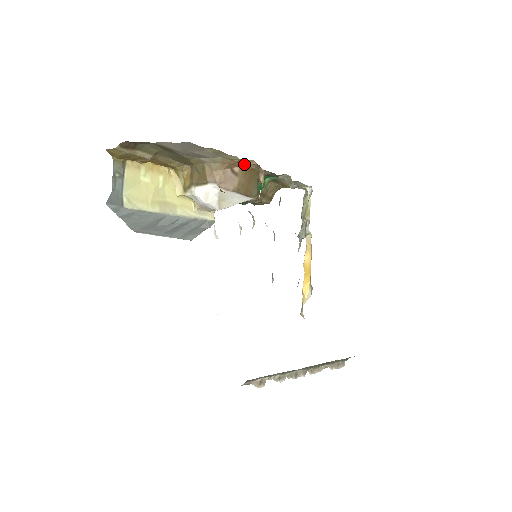
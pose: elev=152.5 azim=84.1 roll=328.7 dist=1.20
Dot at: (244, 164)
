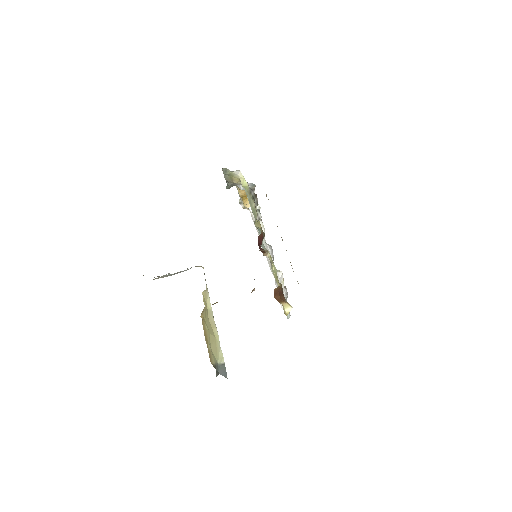
Dot at: occluded
